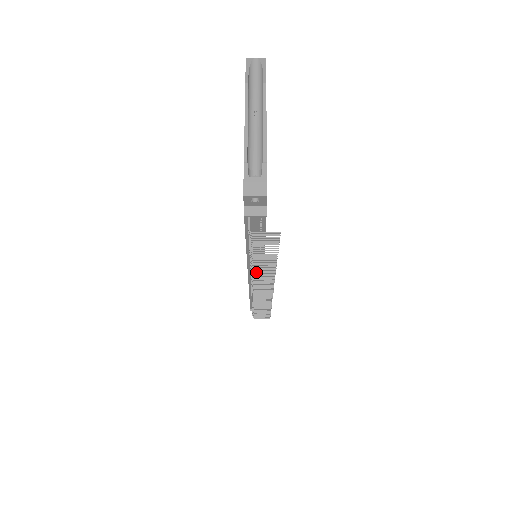
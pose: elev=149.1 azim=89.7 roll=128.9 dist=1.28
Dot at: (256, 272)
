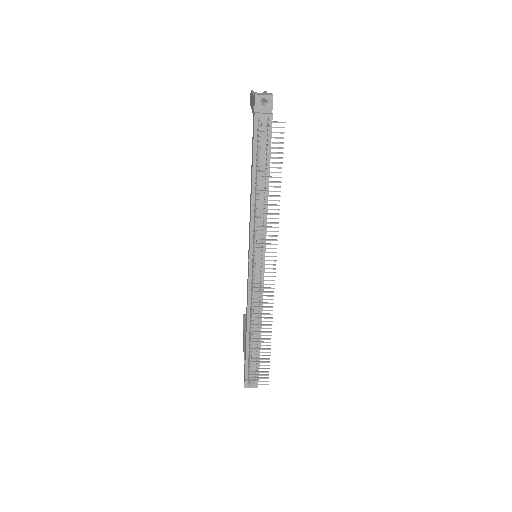
Dot at: (260, 222)
